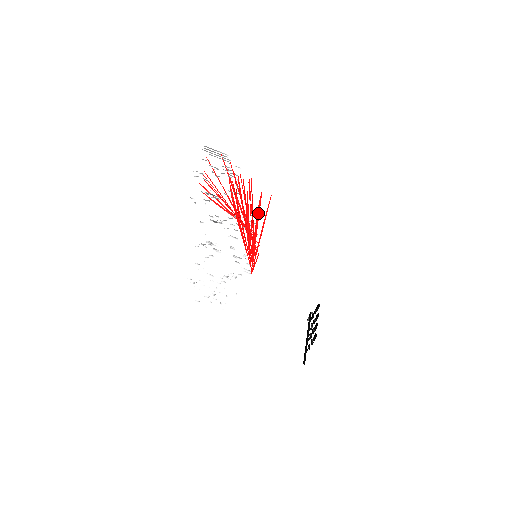
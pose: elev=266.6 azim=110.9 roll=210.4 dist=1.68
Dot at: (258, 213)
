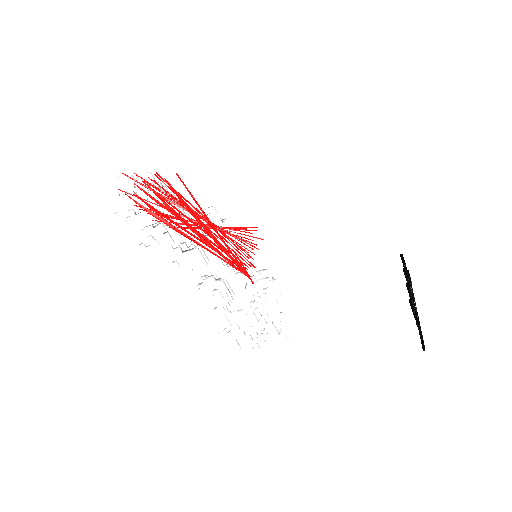
Dot at: (187, 207)
